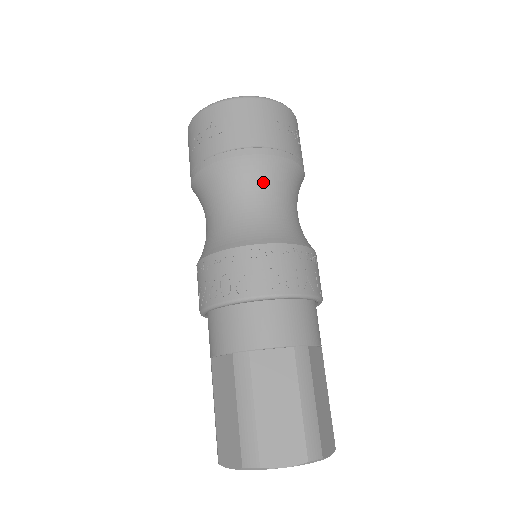
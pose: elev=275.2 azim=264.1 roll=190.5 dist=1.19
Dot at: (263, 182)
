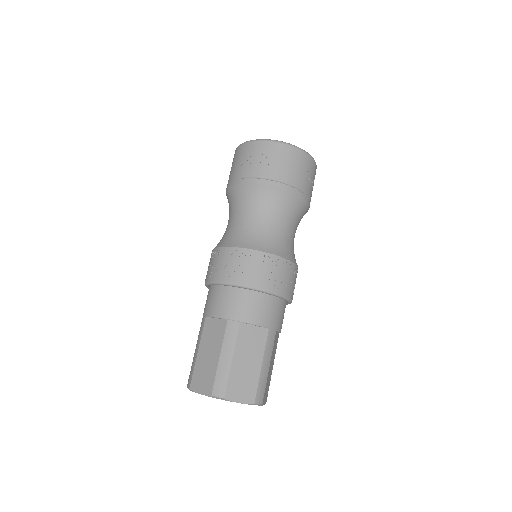
Dot at: (284, 210)
